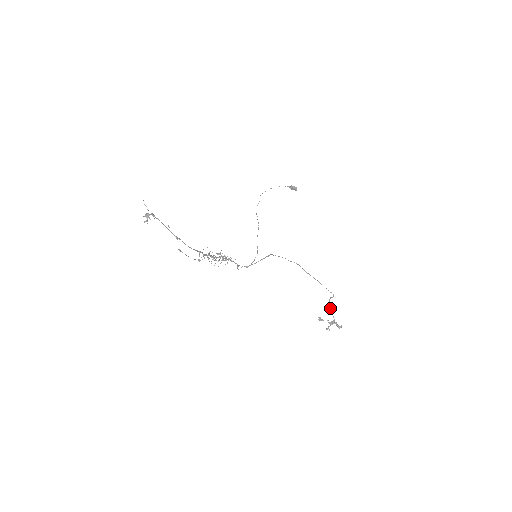
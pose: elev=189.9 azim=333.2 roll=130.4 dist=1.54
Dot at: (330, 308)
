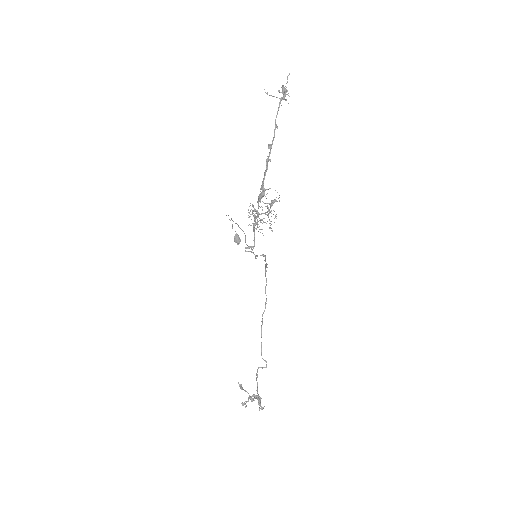
Dot at: occluded
